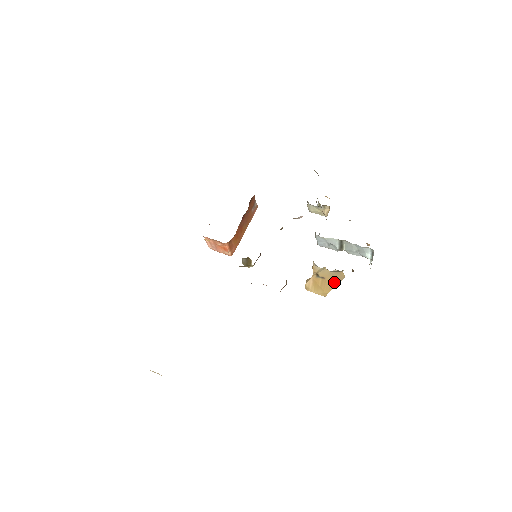
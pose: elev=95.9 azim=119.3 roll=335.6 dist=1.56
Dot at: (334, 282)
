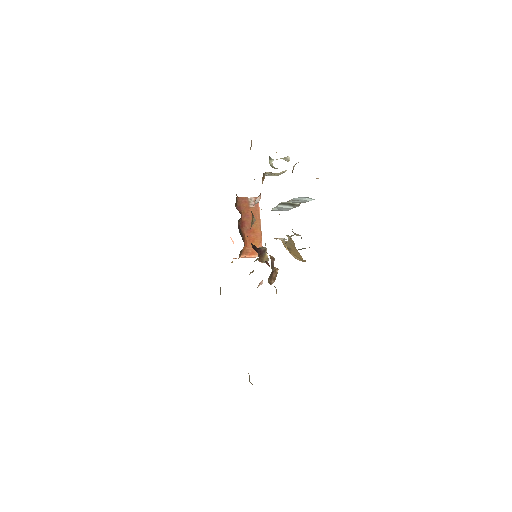
Dot at: (295, 249)
